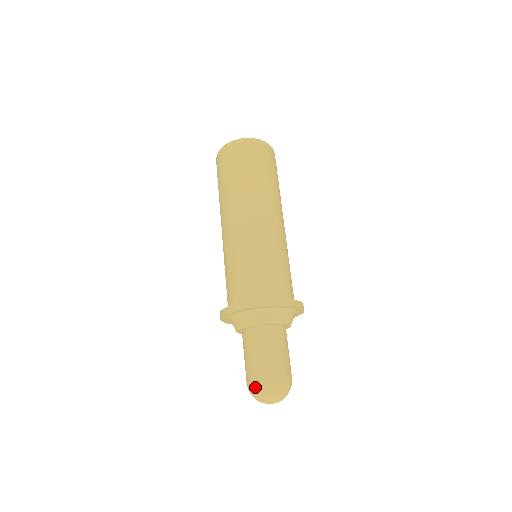
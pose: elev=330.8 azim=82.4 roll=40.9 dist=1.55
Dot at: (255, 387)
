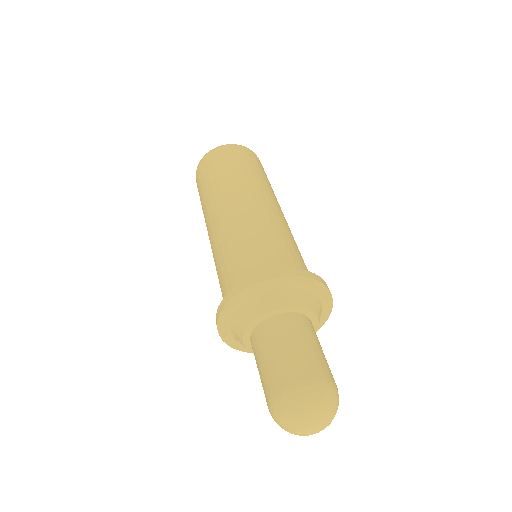
Dot at: (281, 400)
